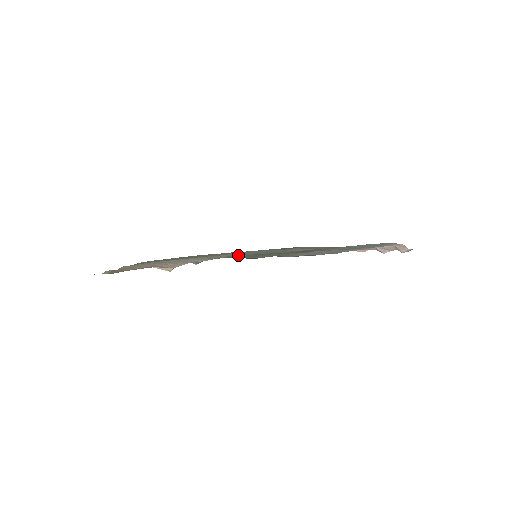
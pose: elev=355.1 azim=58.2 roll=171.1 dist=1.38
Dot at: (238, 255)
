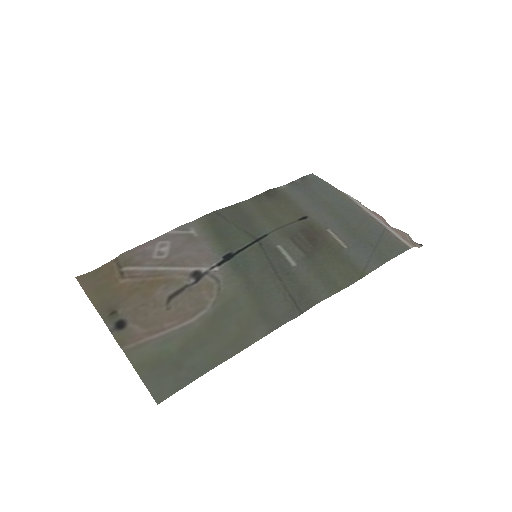
Dot at: (239, 272)
